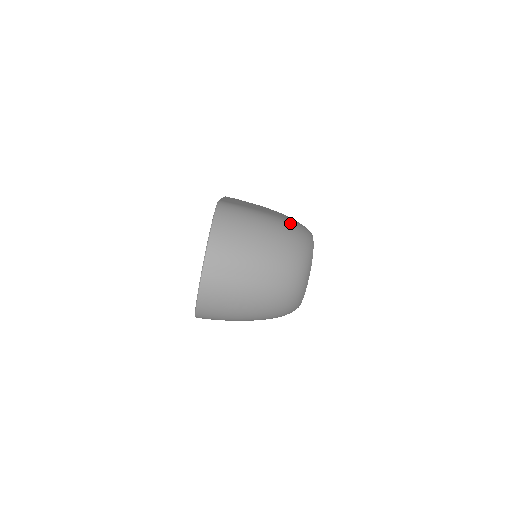
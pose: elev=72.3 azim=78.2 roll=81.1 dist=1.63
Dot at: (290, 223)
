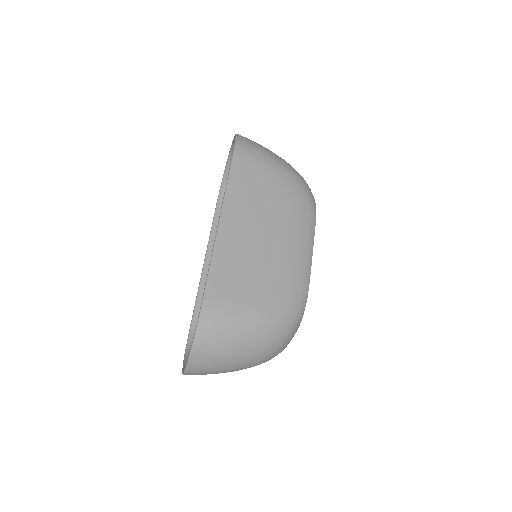
Dot at: (279, 313)
